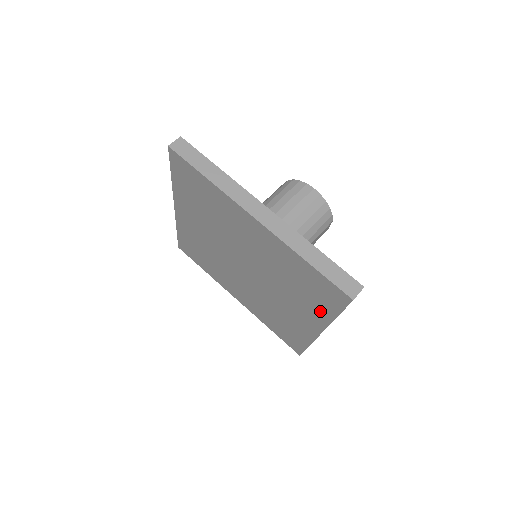
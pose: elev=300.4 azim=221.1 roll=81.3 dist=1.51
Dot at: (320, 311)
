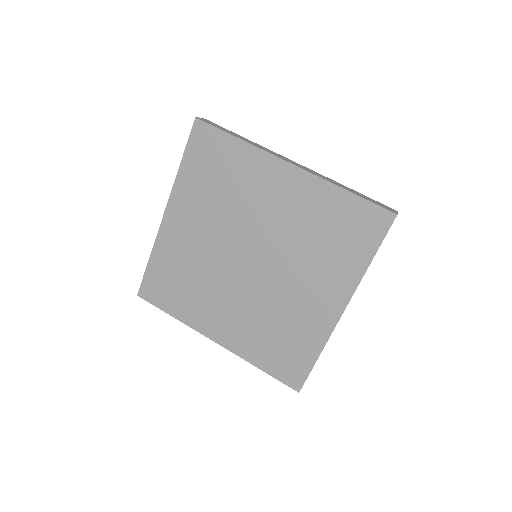
Dot at: (350, 266)
